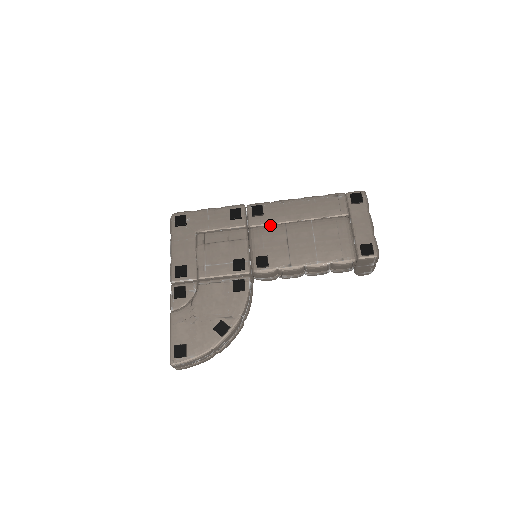
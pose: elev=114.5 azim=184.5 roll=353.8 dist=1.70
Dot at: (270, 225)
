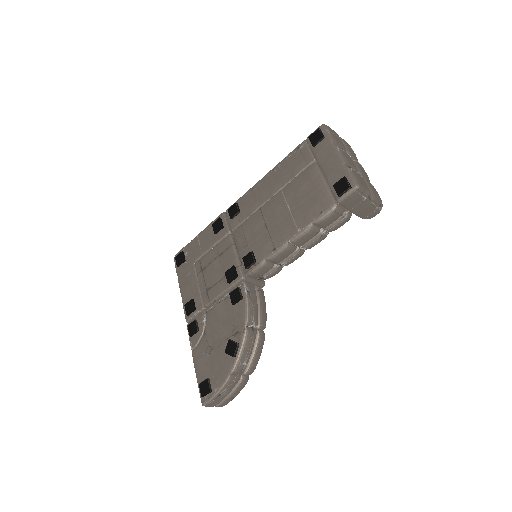
Dot at: (248, 218)
